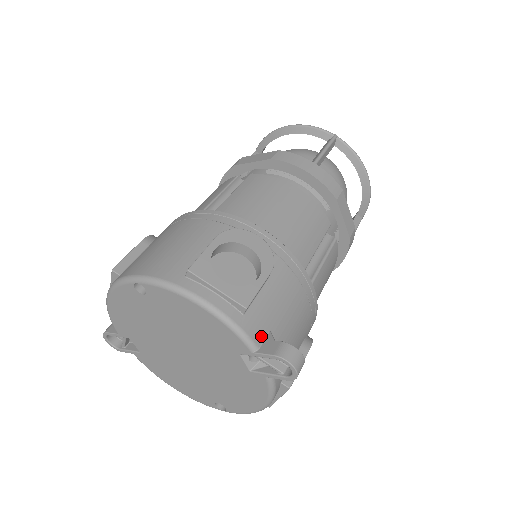
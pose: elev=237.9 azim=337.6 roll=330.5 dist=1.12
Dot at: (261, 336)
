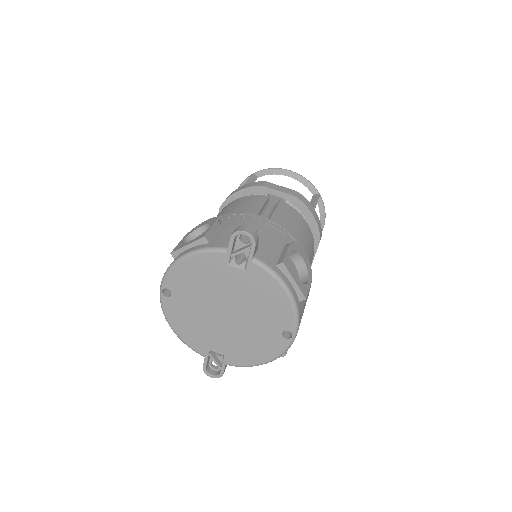
Dot at: (227, 244)
